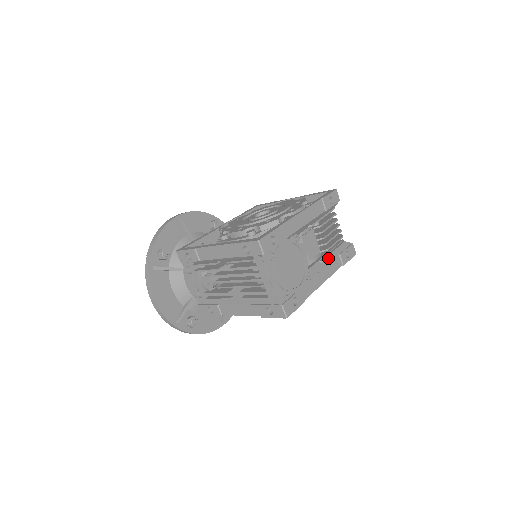
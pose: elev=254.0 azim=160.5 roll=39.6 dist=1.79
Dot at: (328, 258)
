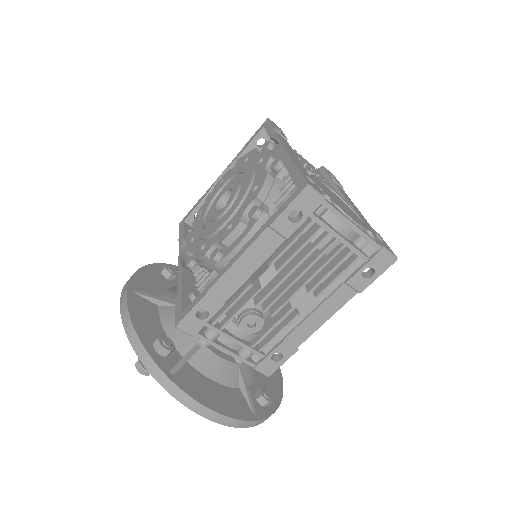
Dot at: occluded
